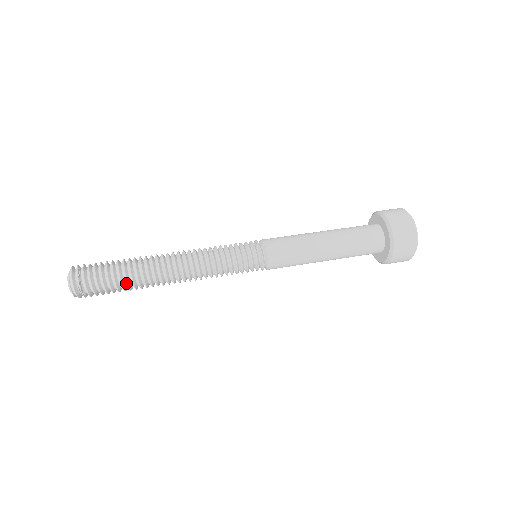
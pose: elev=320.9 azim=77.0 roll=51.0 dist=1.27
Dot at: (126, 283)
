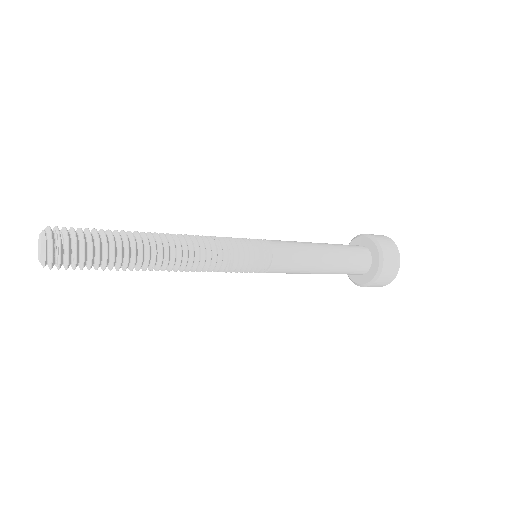
Dot at: (118, 241)
